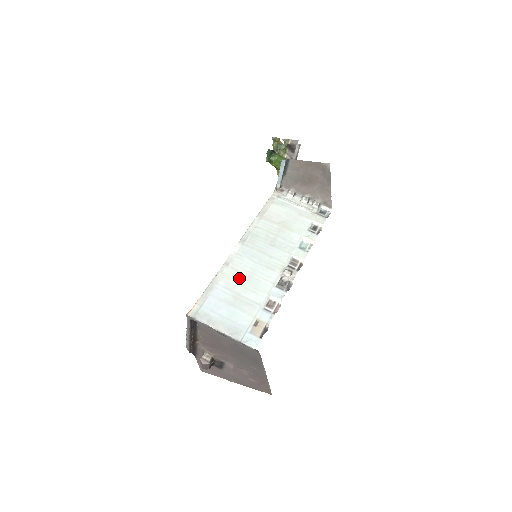
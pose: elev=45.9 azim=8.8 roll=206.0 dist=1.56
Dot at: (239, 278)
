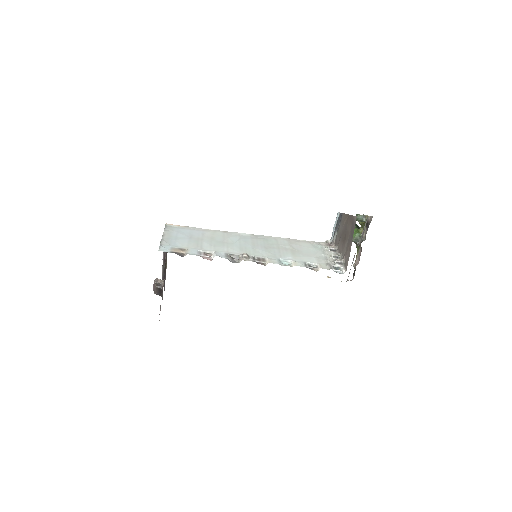
Dot at: (217, 238)
